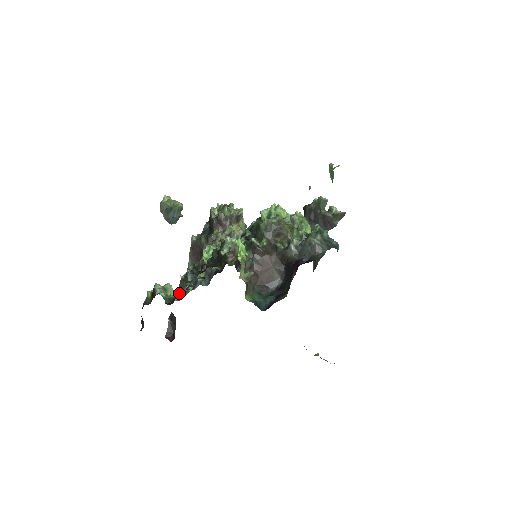
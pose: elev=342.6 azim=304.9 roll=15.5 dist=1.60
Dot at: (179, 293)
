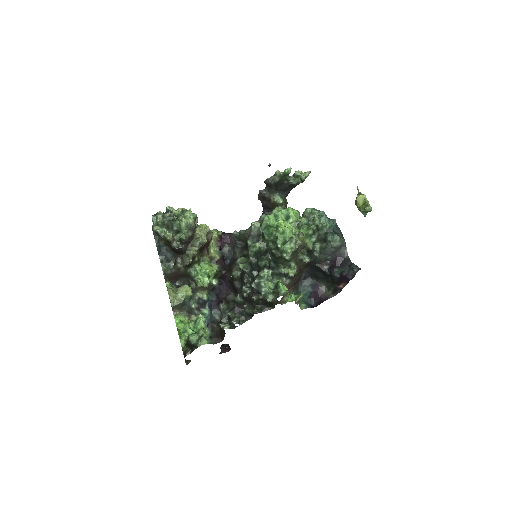
Dot at: (203, 323)
